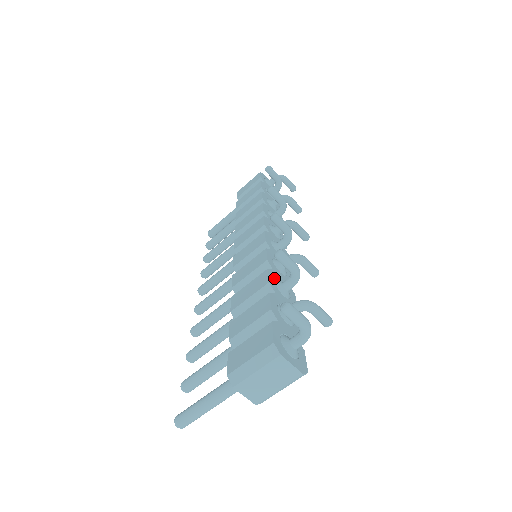
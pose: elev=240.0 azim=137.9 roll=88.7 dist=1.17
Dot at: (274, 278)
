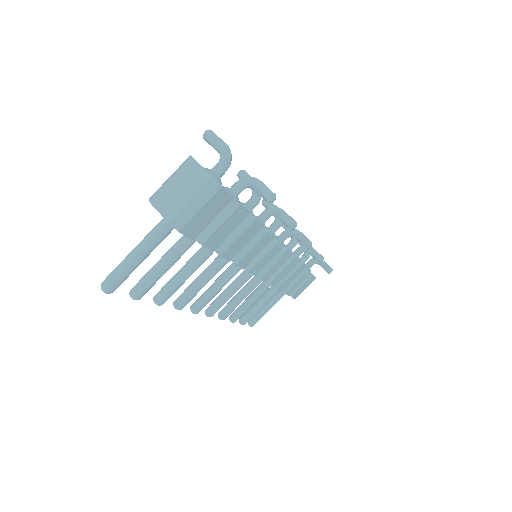
Dot at: occluded
